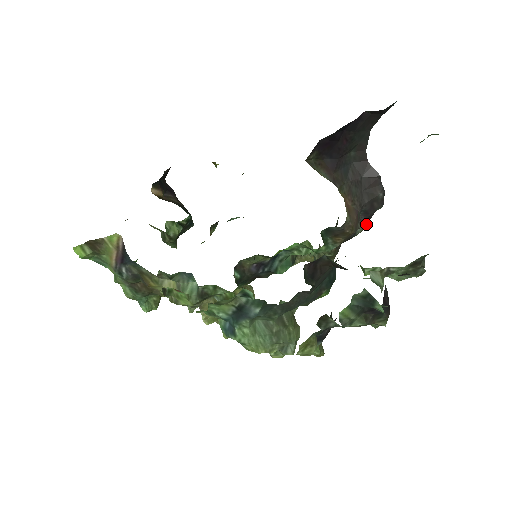
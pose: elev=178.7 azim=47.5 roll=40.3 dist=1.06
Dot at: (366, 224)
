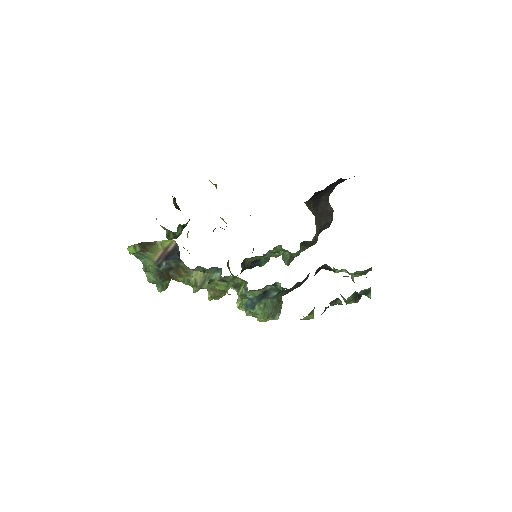
Dot at: occluded
